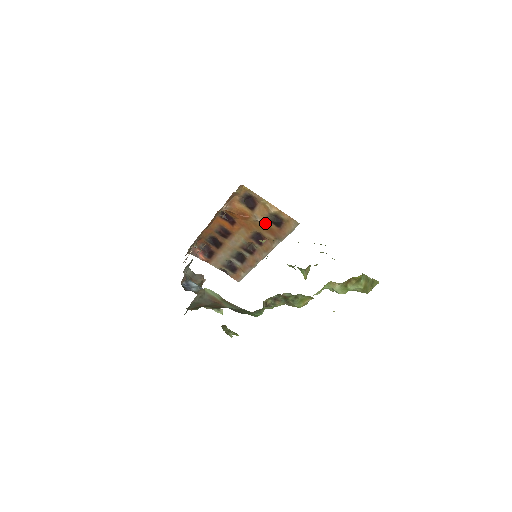
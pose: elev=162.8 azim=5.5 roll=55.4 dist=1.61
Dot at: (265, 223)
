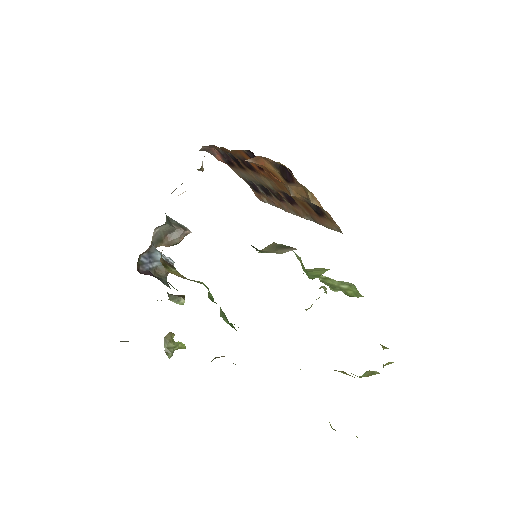
Dot at: (301, 199)
